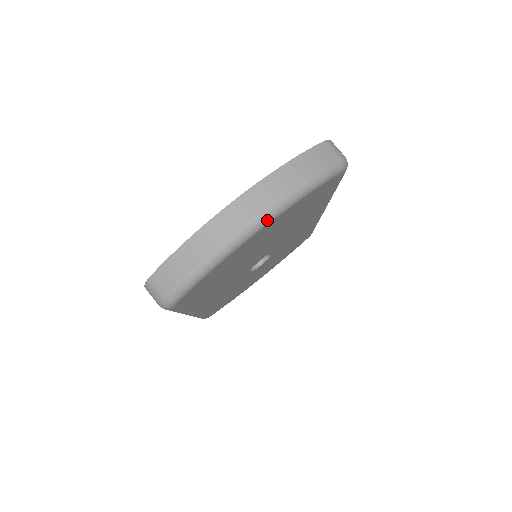
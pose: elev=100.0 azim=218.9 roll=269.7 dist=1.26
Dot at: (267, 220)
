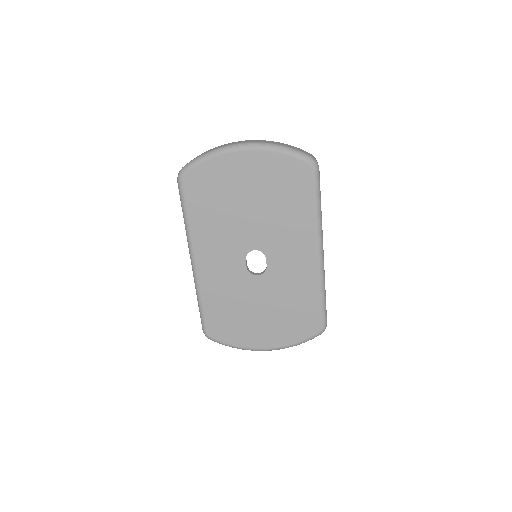
Dot at: (248, 146)
